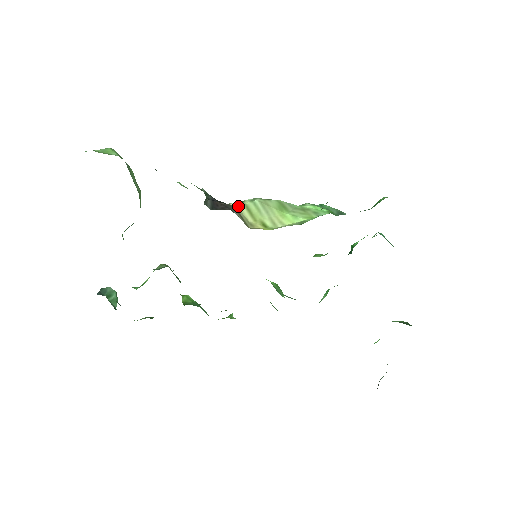
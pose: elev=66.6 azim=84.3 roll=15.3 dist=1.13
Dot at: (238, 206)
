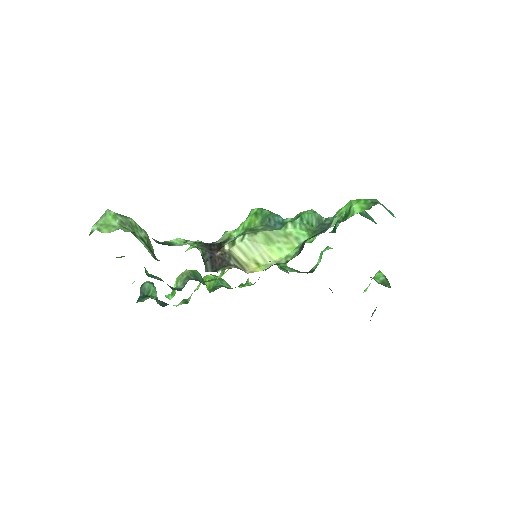
Dot at: (232, 249)
